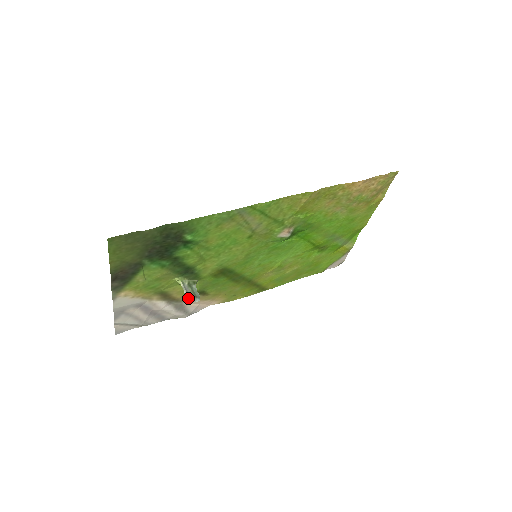
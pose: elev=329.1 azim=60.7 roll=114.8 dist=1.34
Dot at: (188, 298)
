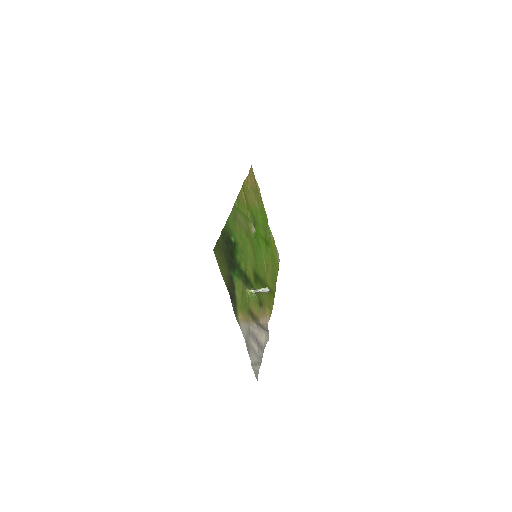
Dot at: (266, 290)
